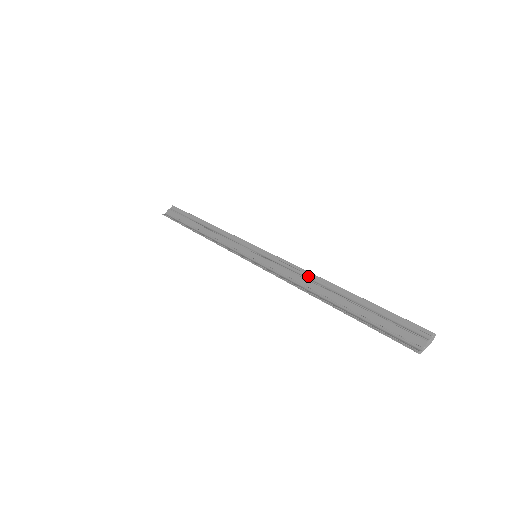
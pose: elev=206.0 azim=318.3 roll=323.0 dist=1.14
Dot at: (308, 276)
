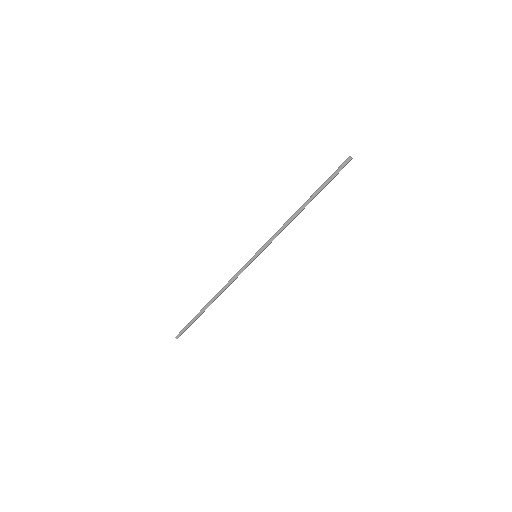
Dot at: occluded
